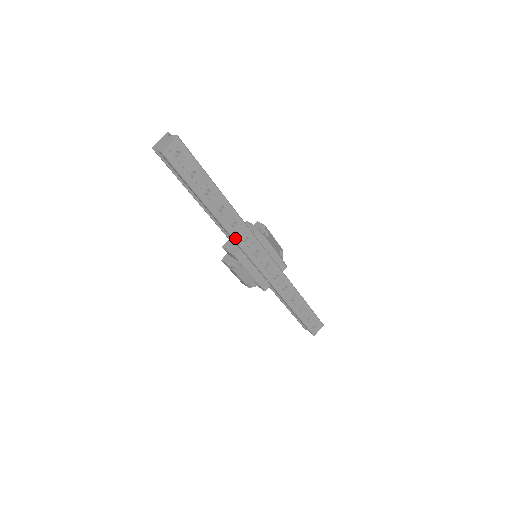
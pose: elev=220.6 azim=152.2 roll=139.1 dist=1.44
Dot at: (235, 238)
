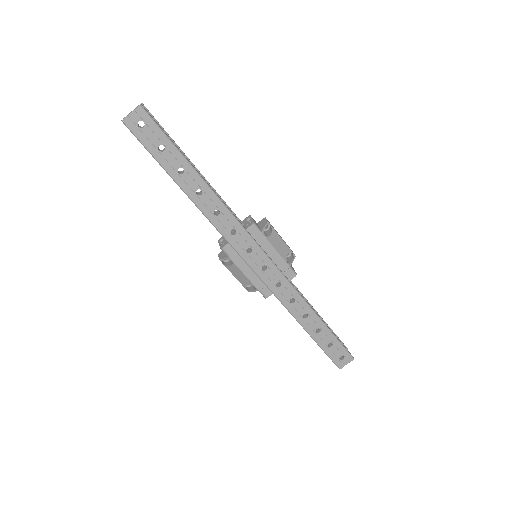
Dot at: (219, 229)
